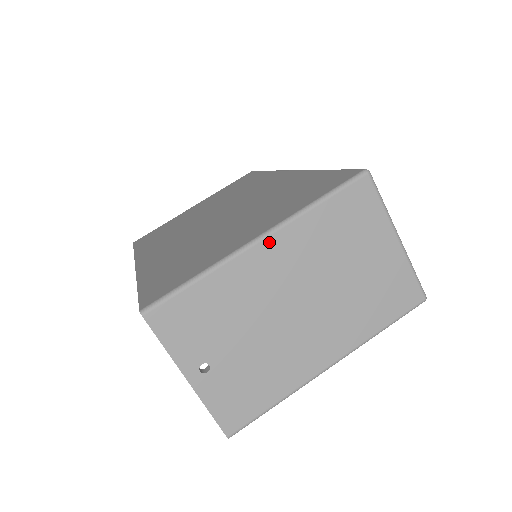
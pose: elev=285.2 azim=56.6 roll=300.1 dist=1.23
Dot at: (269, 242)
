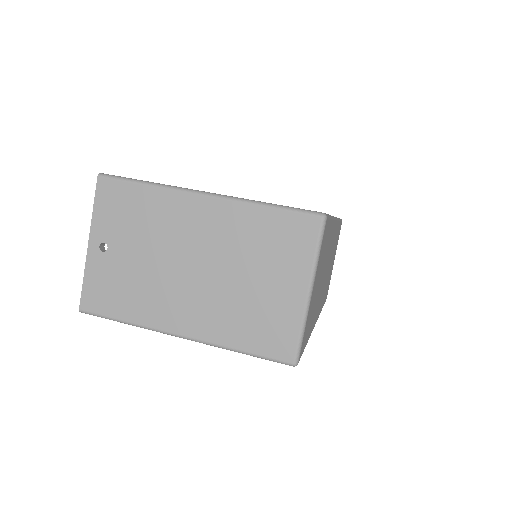
Dot at: (209, 201)
